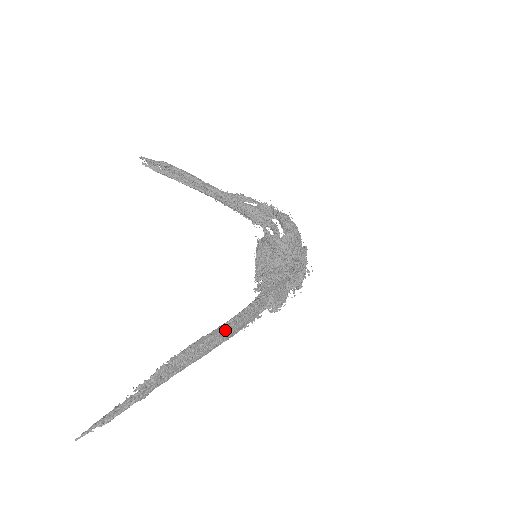
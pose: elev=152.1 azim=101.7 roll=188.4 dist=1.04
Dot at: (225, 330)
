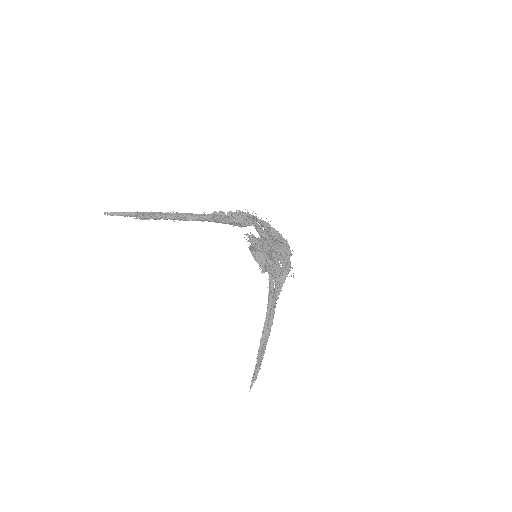
Dot at: occluded
